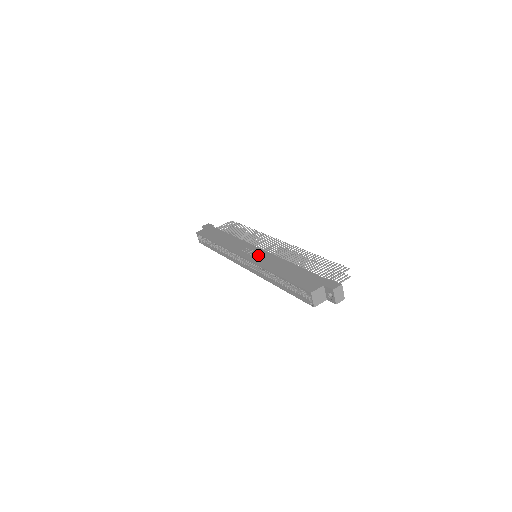
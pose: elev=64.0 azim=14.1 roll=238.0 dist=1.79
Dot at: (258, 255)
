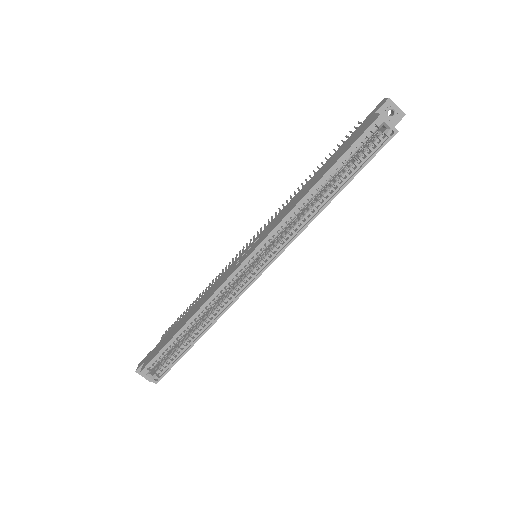
Dot at: (262, 234)
